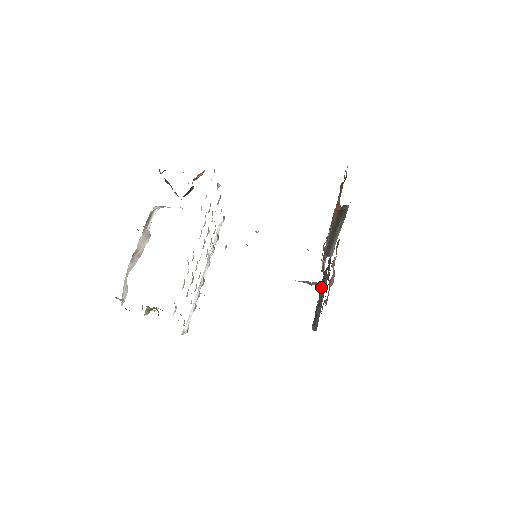
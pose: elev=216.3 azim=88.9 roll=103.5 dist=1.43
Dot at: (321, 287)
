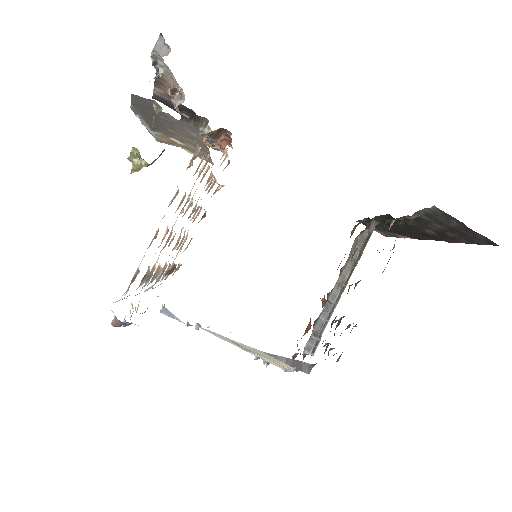
Dot at: occluded
